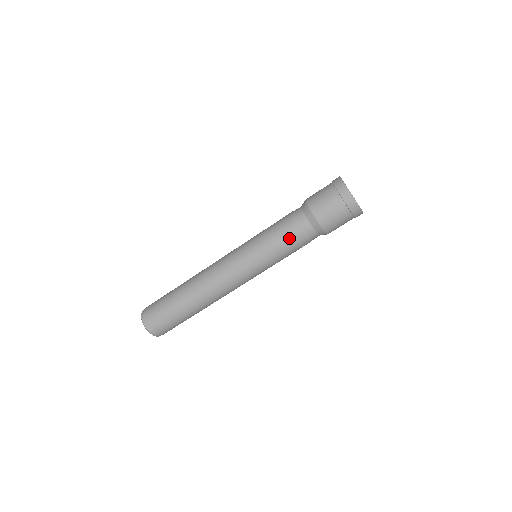
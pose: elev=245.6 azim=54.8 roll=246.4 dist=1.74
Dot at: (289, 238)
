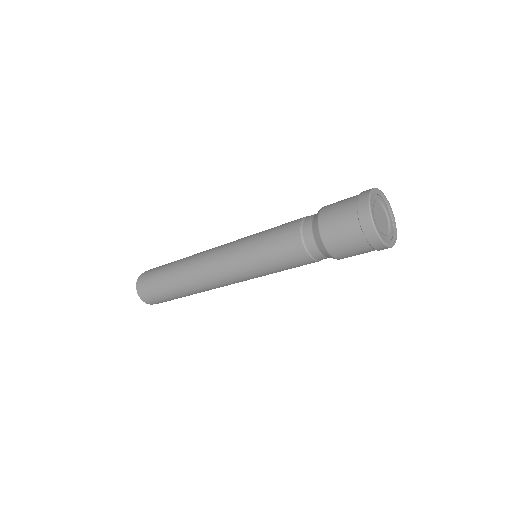
Dot at: (293, 261)
